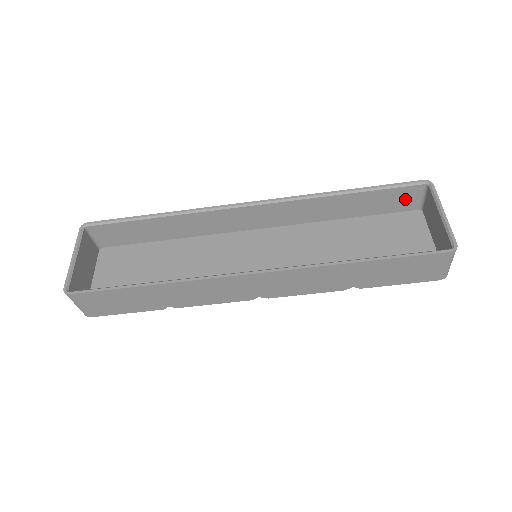
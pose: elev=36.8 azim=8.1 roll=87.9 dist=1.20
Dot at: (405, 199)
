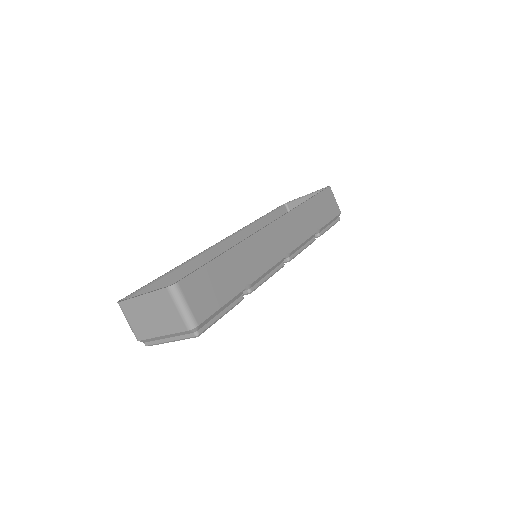
Dot at: occluded
